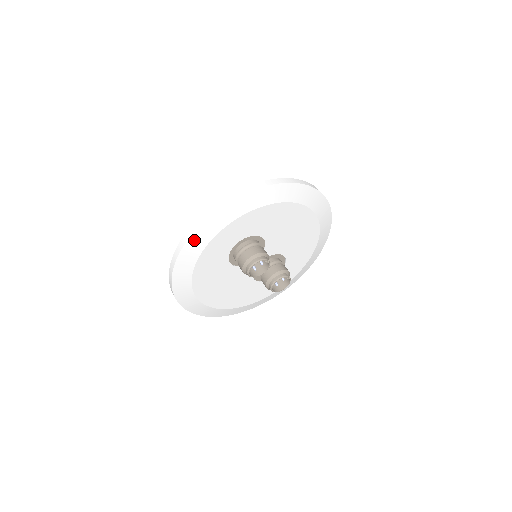
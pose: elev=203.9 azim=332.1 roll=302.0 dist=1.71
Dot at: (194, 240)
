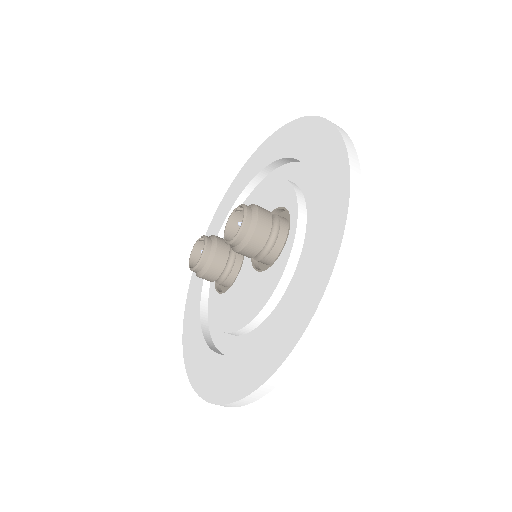
Dot at: occluded
